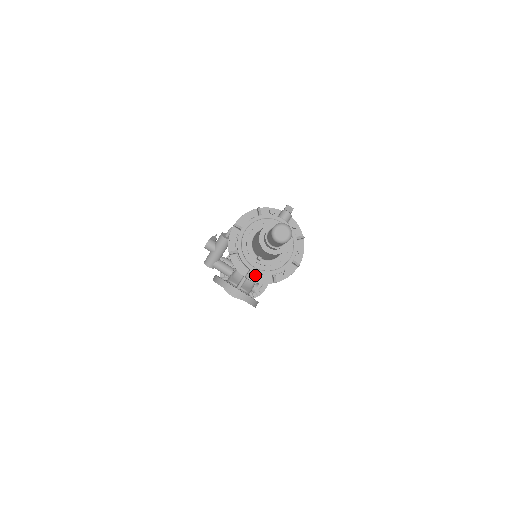
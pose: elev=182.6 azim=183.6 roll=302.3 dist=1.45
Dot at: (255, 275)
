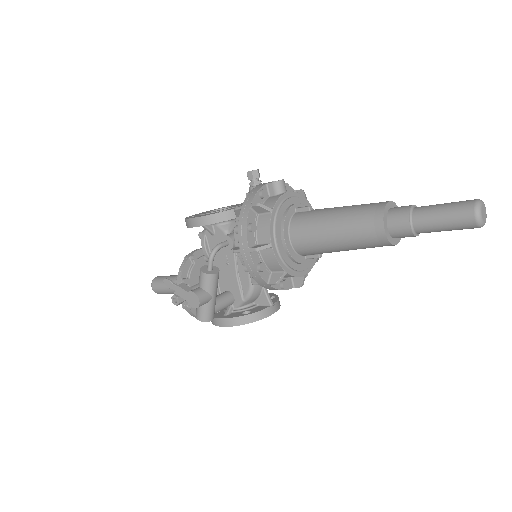
Dot at: occluded
